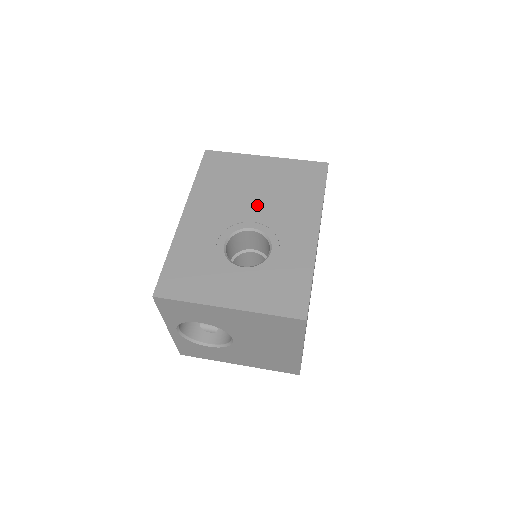
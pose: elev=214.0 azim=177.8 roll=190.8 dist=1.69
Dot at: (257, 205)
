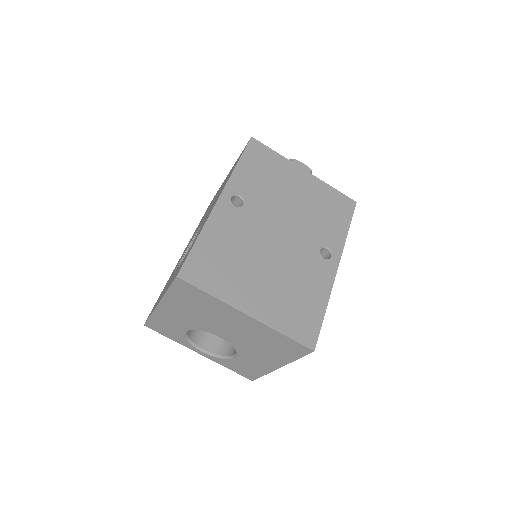
Dot at: occluded
